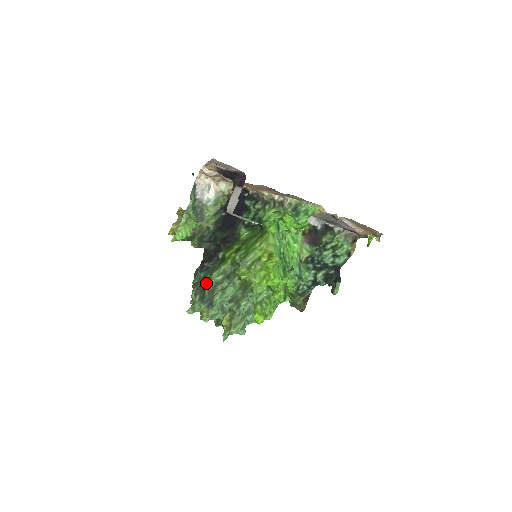
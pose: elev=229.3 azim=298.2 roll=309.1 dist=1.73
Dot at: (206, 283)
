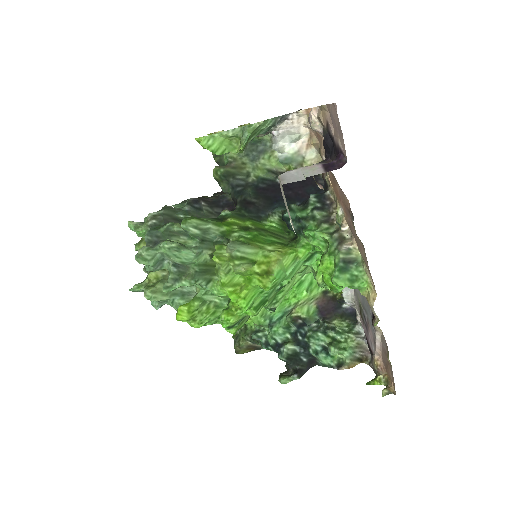
Dot at: (179, 220)
